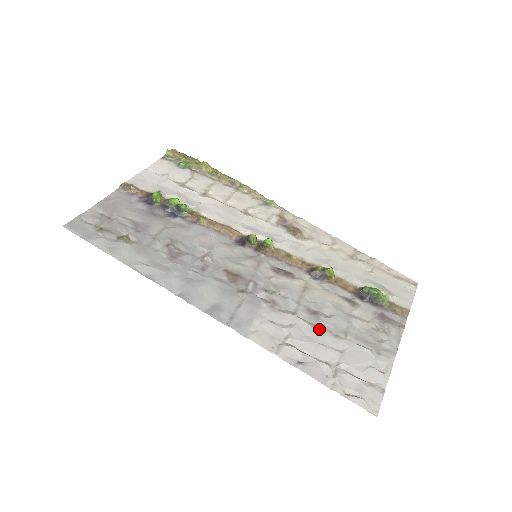
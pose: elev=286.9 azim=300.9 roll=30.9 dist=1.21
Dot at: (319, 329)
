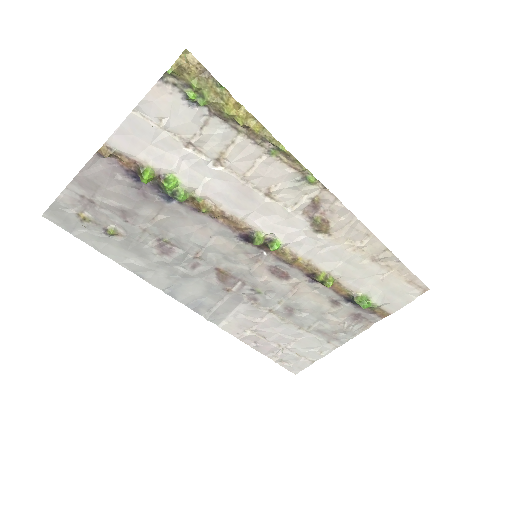
Dot at: (286, 324)
